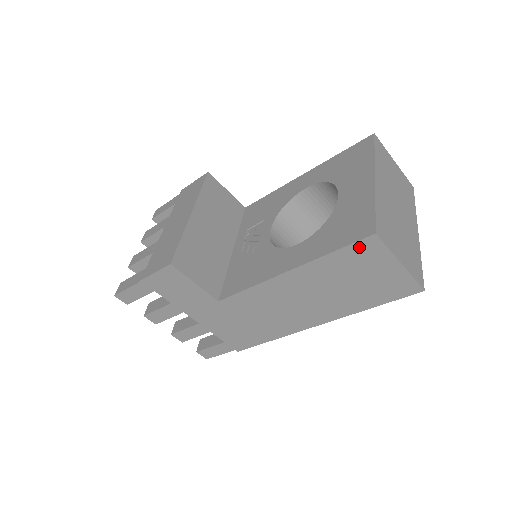
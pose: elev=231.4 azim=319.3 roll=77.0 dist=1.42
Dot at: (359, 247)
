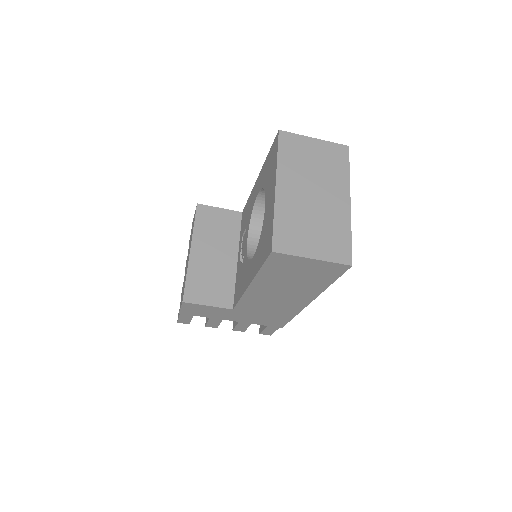
Dot at: (272, 261)
